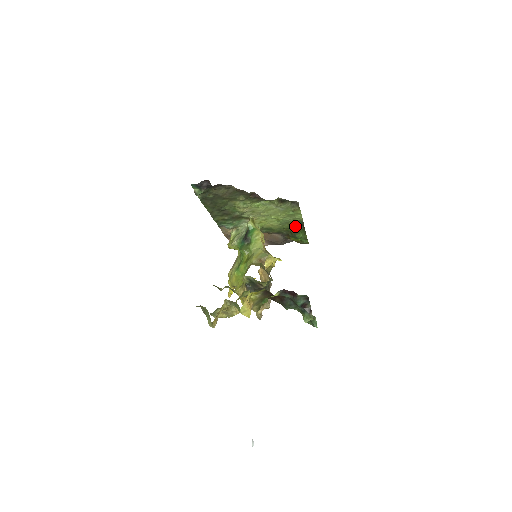
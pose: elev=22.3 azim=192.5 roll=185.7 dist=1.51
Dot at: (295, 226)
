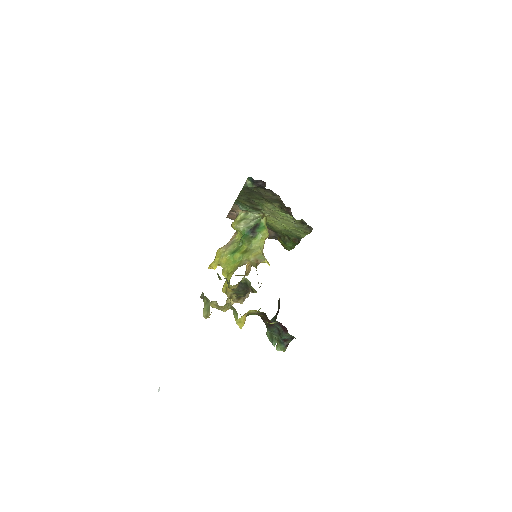
Dot at: (292, 237)
